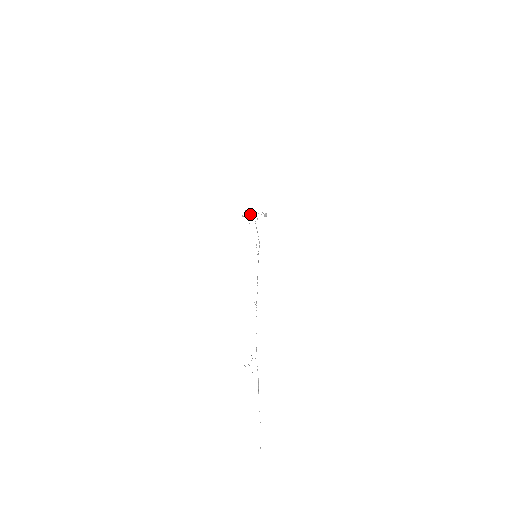
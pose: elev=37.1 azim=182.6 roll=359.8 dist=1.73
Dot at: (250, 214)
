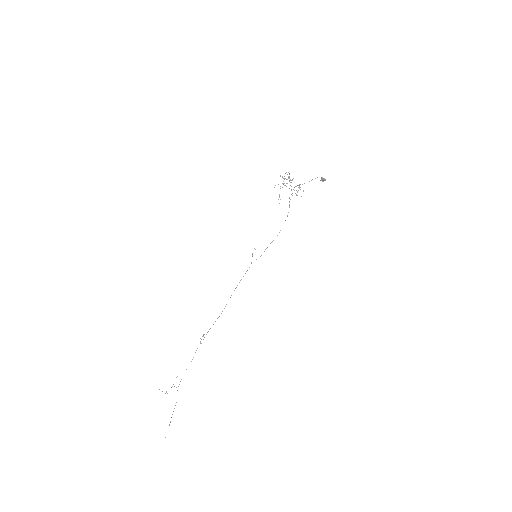
Dot at: occluded
